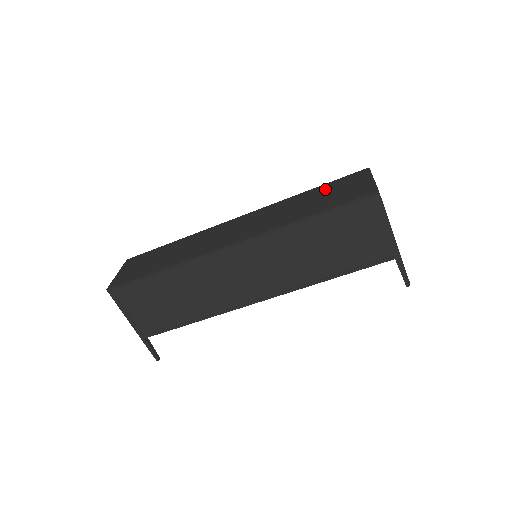
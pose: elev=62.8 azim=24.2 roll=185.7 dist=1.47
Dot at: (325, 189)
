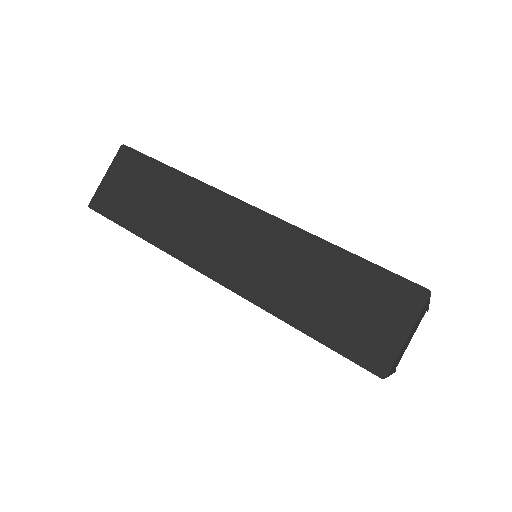
Dot at: (356, 279)
